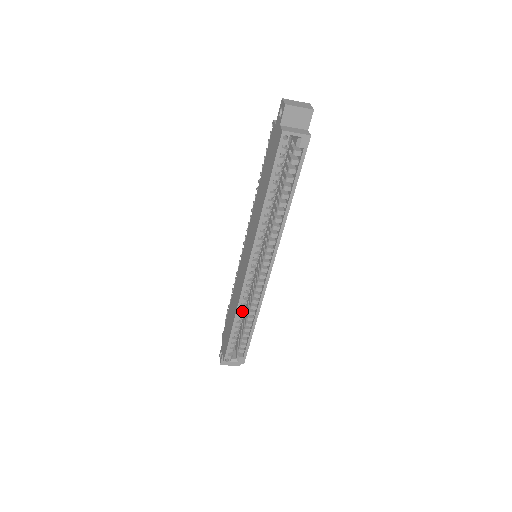
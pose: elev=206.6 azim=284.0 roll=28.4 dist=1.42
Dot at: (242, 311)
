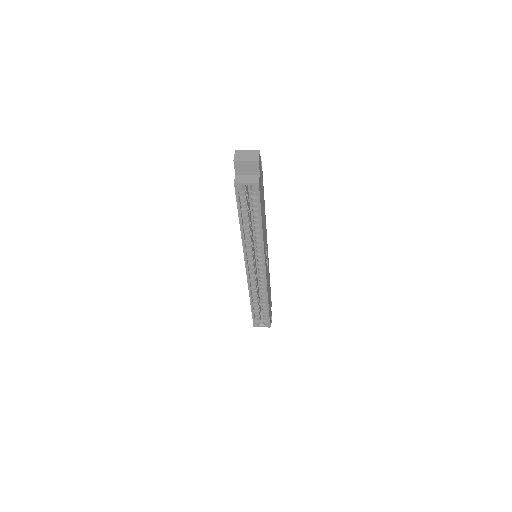
Dot at: (255, 295)
